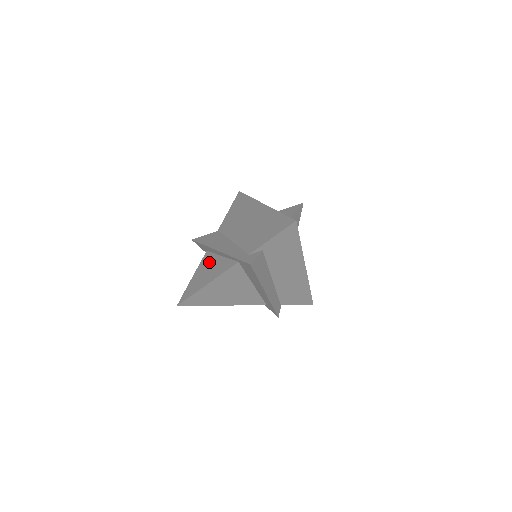
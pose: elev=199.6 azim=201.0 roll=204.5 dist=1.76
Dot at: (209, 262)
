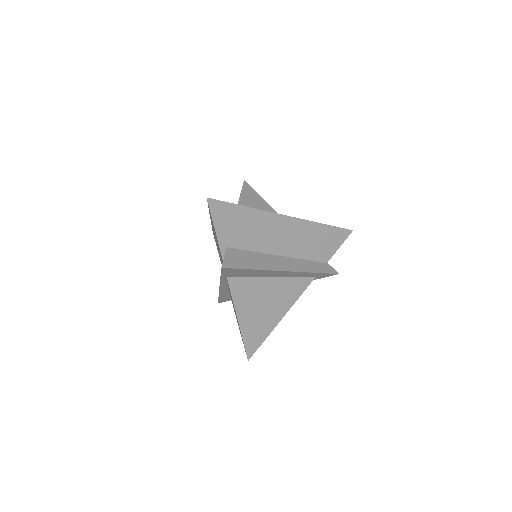
Dot at: occluded
